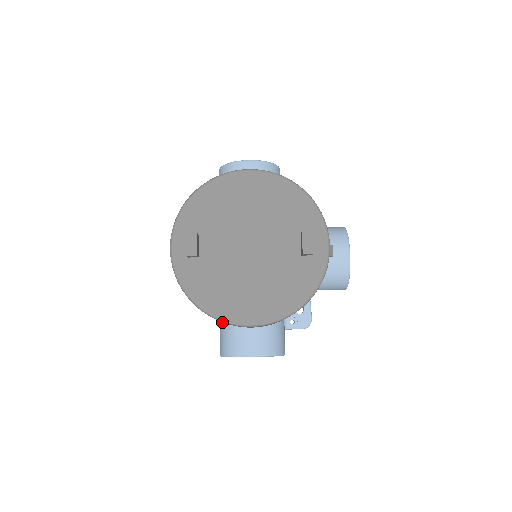
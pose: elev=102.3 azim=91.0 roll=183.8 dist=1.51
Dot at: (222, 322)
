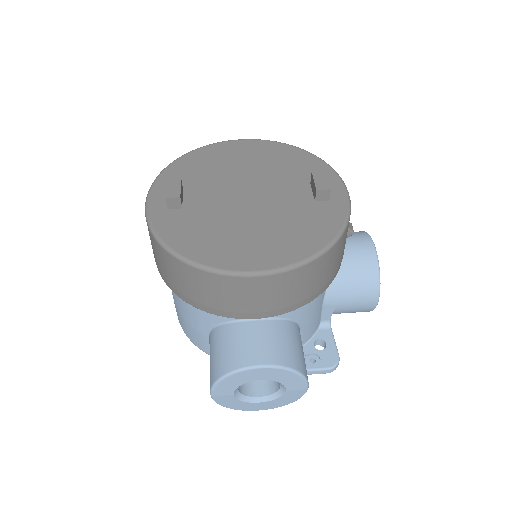
Dot at: (213, 338)
